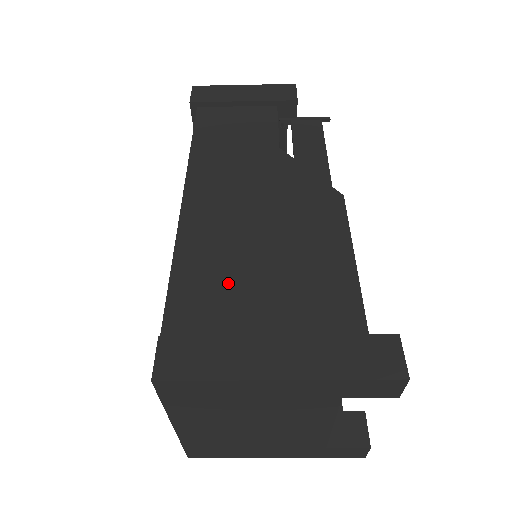
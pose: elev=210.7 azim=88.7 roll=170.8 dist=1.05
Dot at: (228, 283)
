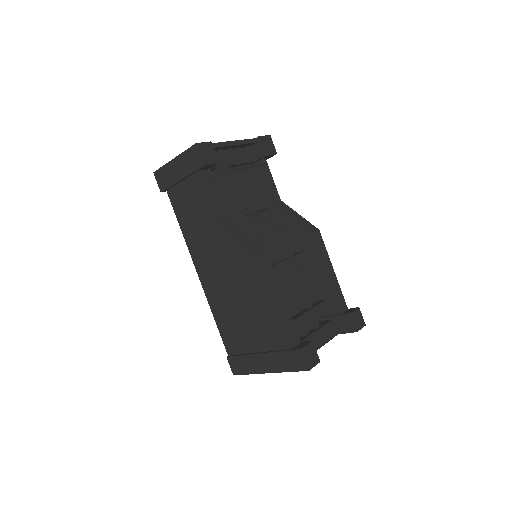
Dot at: (236, 326)
